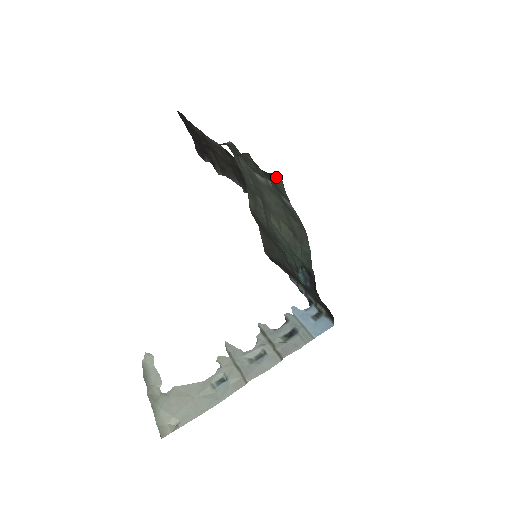
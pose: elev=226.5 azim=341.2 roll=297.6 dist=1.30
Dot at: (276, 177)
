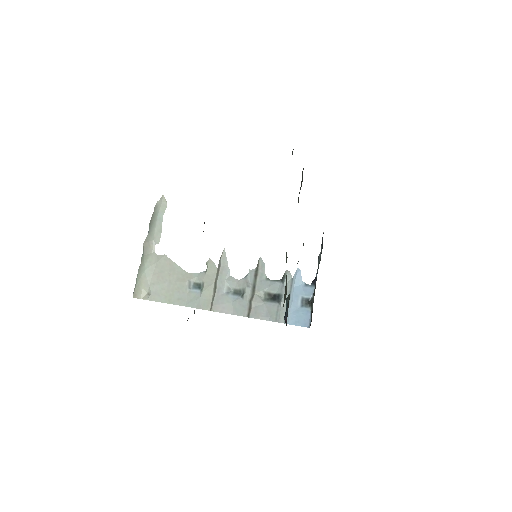
Dot at: occluded
